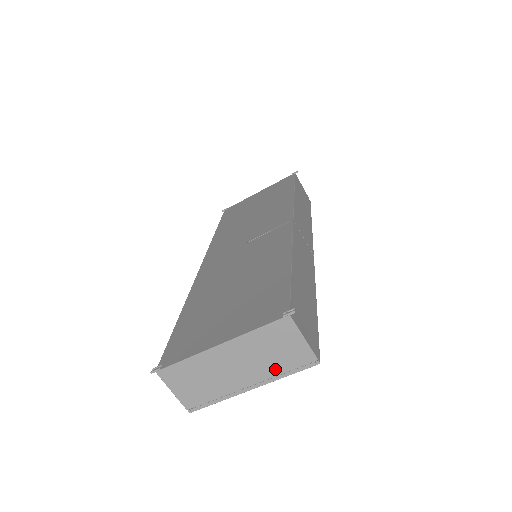
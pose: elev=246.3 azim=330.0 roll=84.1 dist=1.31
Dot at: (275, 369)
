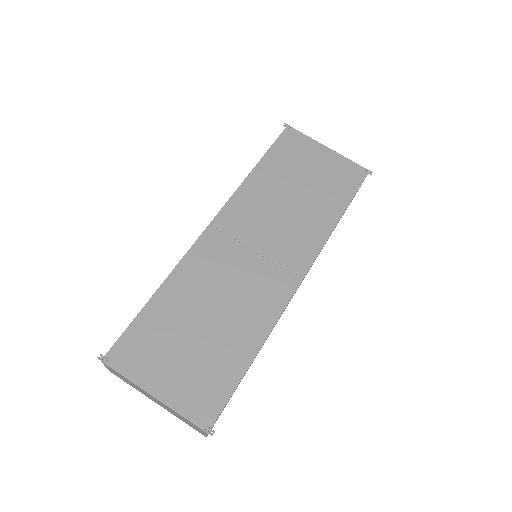
Dot at: (179, 418)
